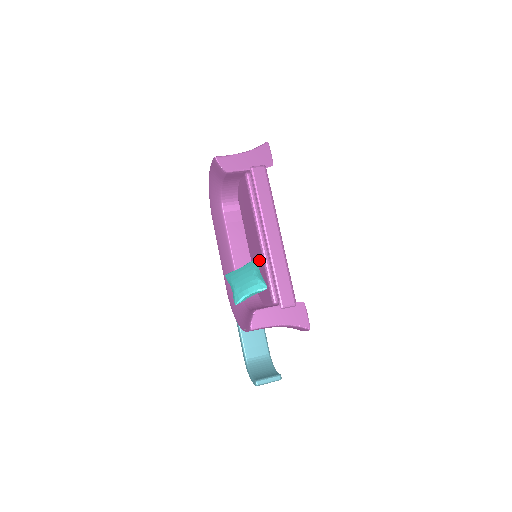
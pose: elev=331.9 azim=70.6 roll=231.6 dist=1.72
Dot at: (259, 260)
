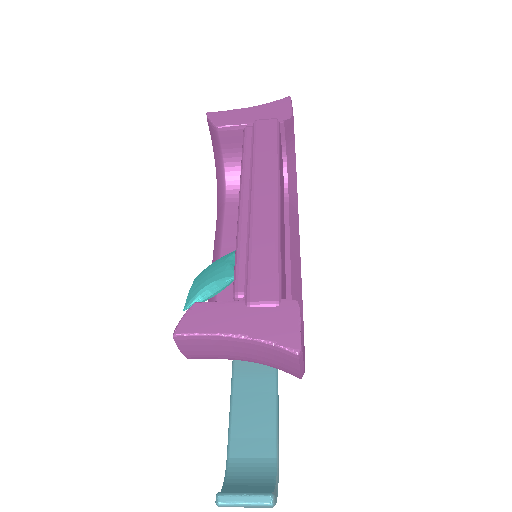
Dot at: occluded
